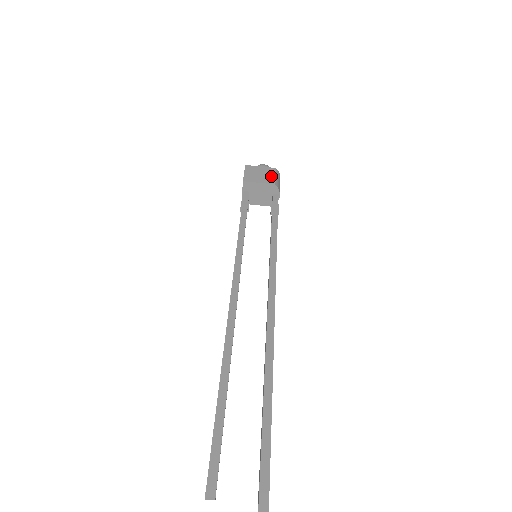
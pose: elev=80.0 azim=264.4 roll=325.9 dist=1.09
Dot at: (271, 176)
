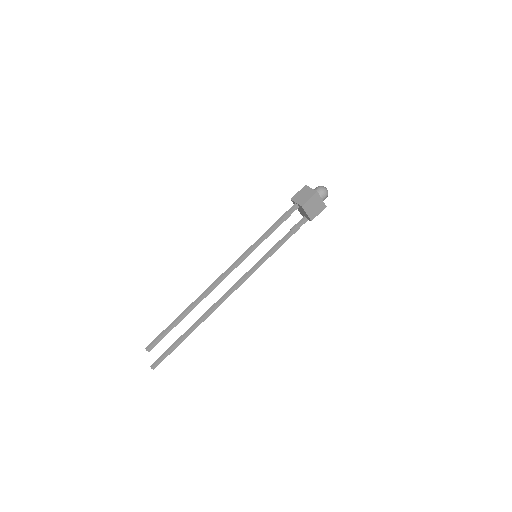
Dot at: (317, 212)
